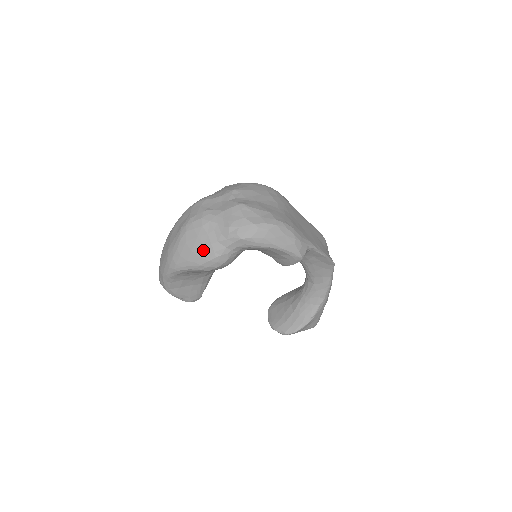
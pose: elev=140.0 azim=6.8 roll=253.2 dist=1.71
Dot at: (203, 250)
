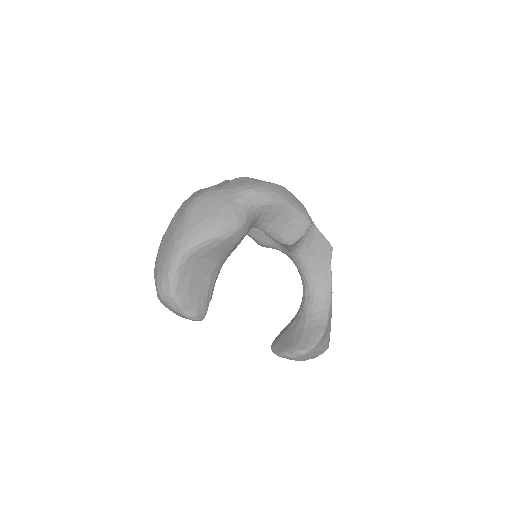
Dot at: (220, 212)
